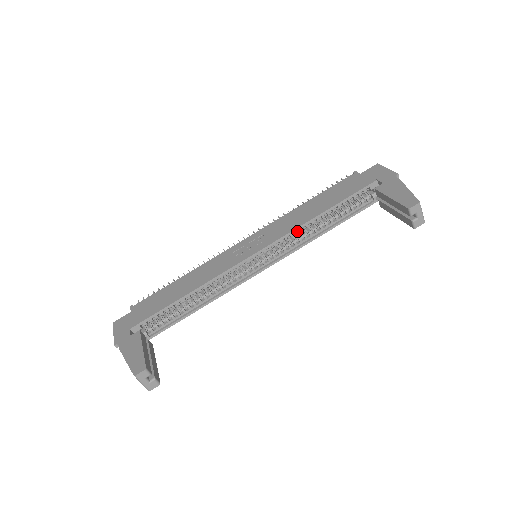
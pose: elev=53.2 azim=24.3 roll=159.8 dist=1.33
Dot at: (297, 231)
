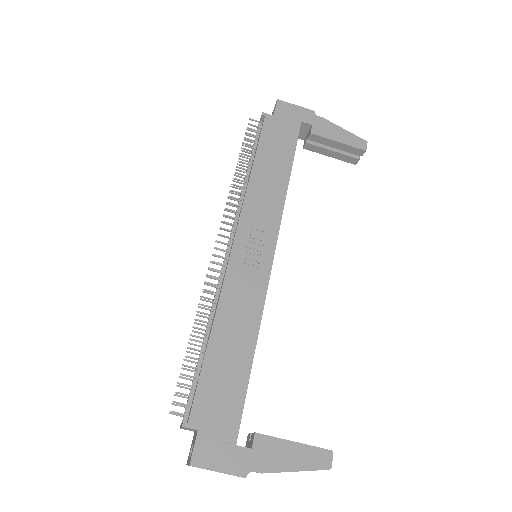
Dot at: (280, 207)
